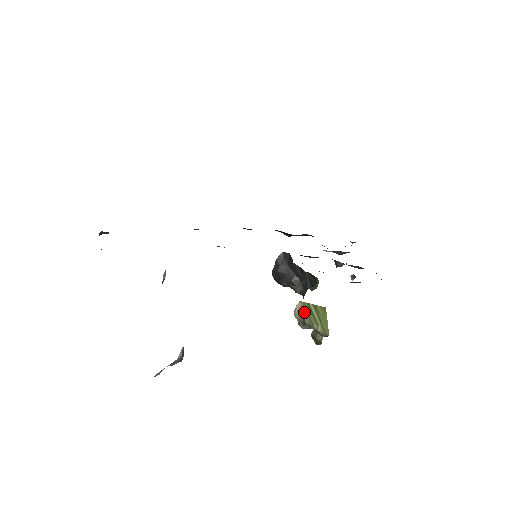
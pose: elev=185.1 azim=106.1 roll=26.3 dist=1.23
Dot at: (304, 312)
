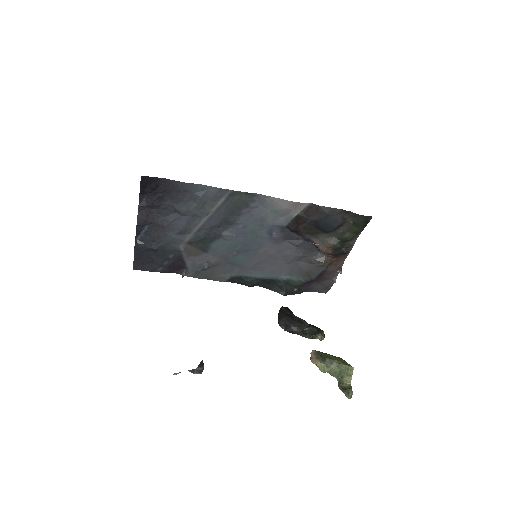
Dot at: (320, 354)
